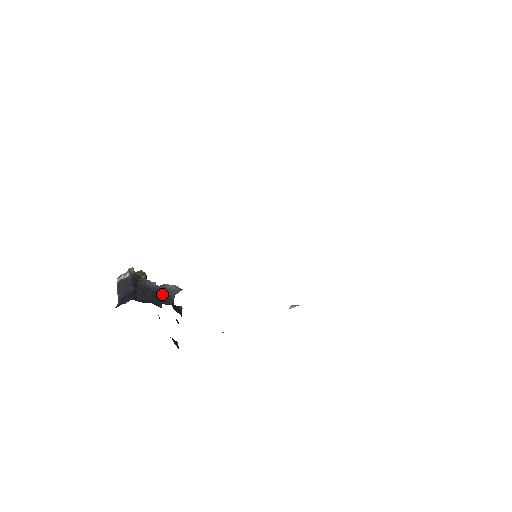
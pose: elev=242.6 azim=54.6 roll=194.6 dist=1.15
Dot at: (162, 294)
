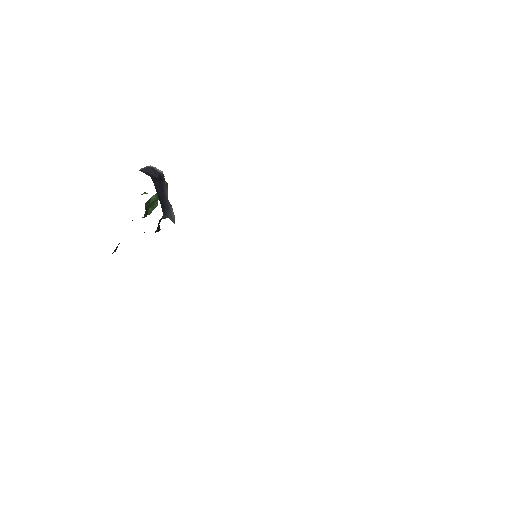
Dot at: (165, 205)
